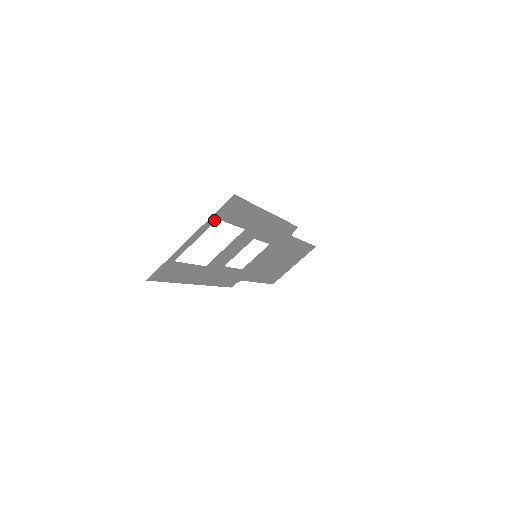
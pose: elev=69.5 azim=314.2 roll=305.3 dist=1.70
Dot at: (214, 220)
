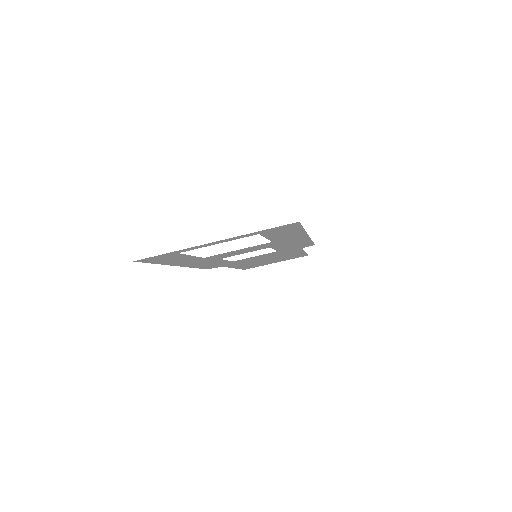
Dot at: (255, 233)
